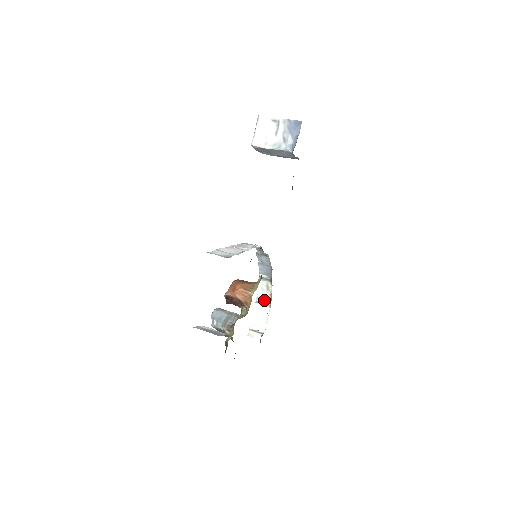
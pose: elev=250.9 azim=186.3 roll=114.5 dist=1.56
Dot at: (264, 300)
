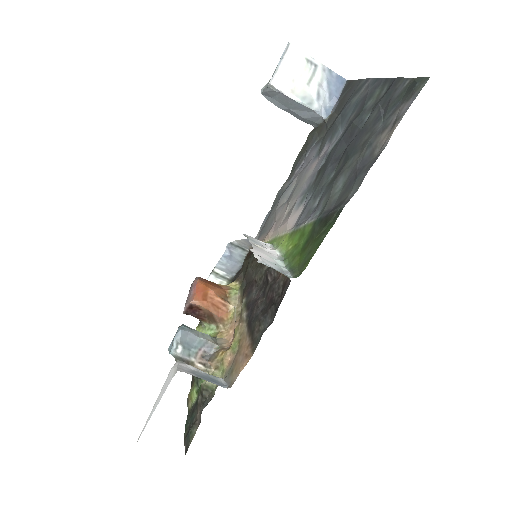
Dot at: occluded
